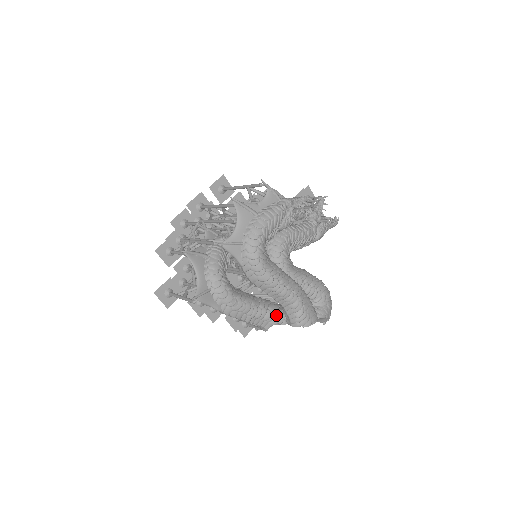
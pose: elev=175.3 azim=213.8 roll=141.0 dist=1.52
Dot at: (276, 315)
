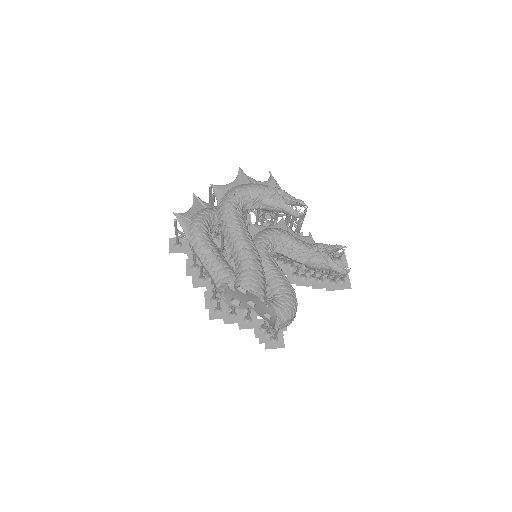
Dot at: (229, 276)
